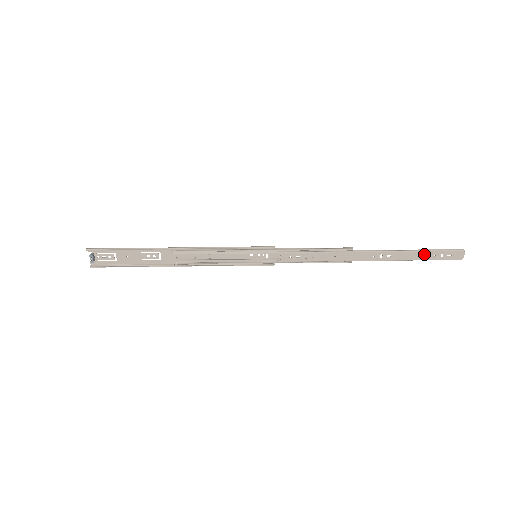
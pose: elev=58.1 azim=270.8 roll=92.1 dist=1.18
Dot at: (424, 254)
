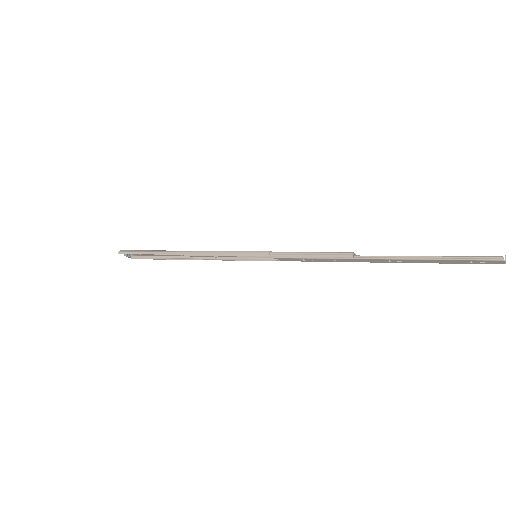
Dot at: (445, 261)
